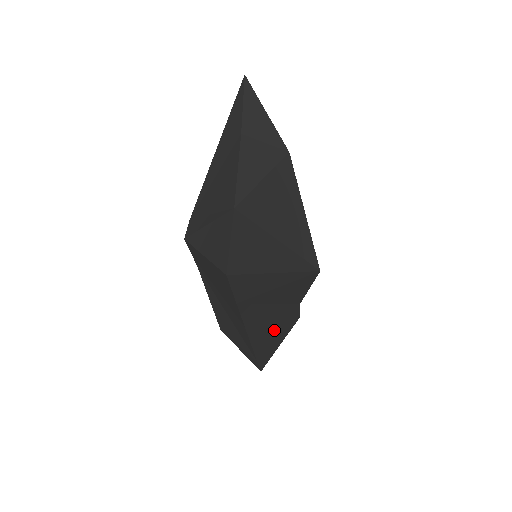
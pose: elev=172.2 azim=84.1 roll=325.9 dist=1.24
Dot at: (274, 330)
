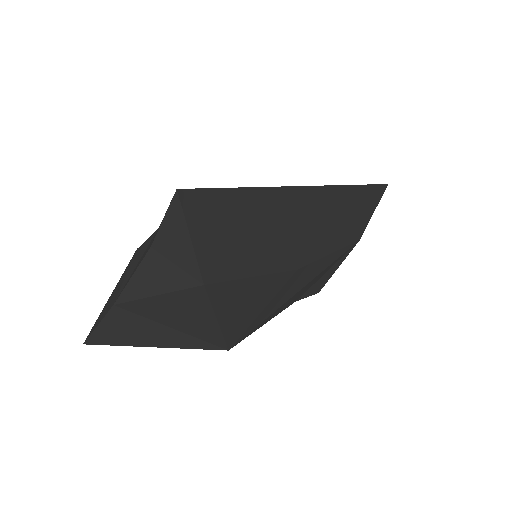
Dot at: occluded
